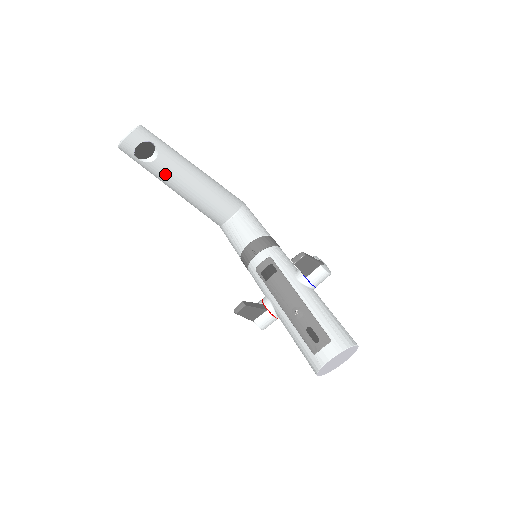
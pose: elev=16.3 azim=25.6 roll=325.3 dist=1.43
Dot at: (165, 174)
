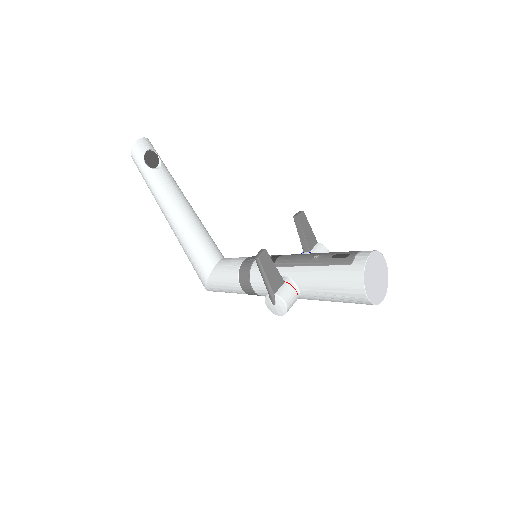
Dot at: (166, 187)
